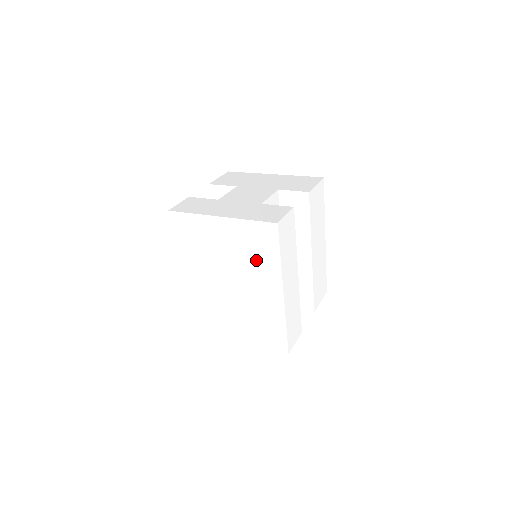
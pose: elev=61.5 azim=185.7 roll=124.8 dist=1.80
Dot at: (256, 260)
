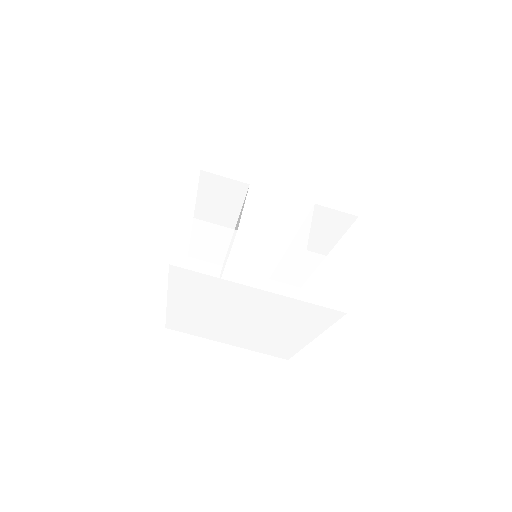
Dot at: (293, 321)
